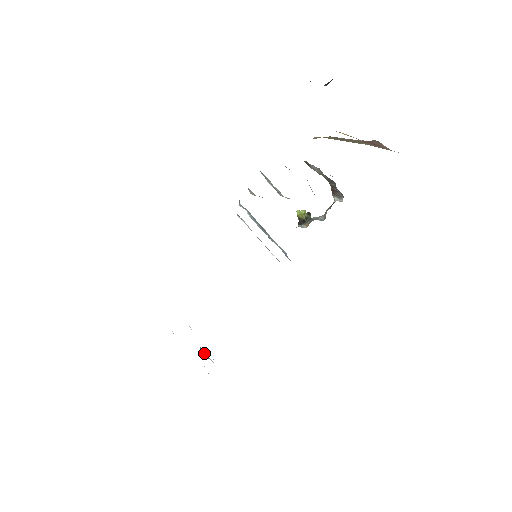
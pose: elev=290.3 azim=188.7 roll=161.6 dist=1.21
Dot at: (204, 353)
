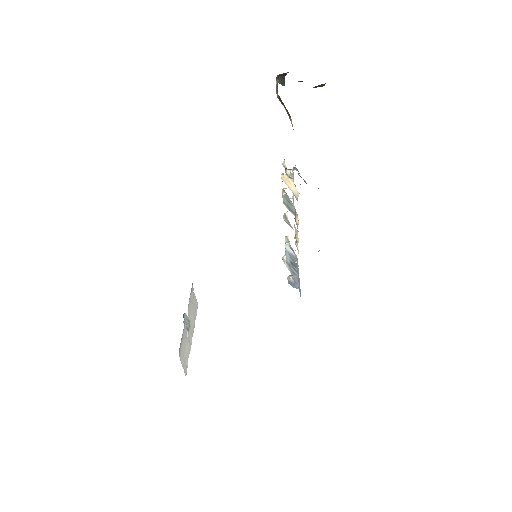
Dot at: (187, 323)
